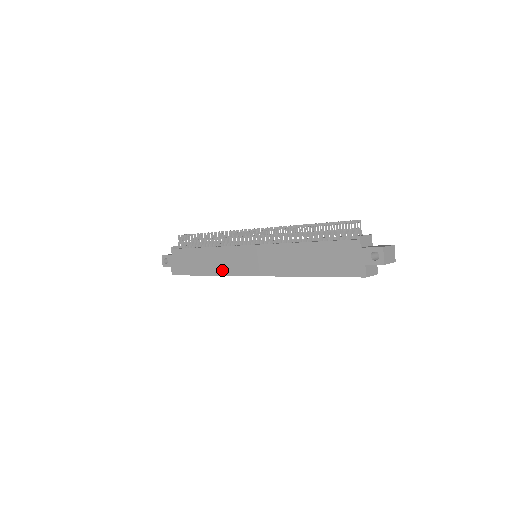
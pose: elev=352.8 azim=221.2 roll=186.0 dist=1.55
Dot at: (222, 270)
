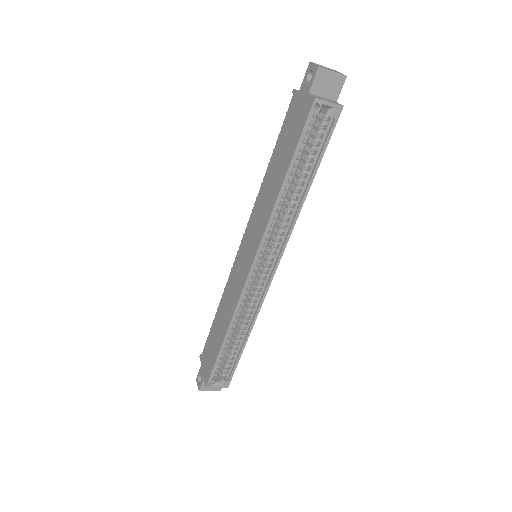
Dot at: (232, 305)
